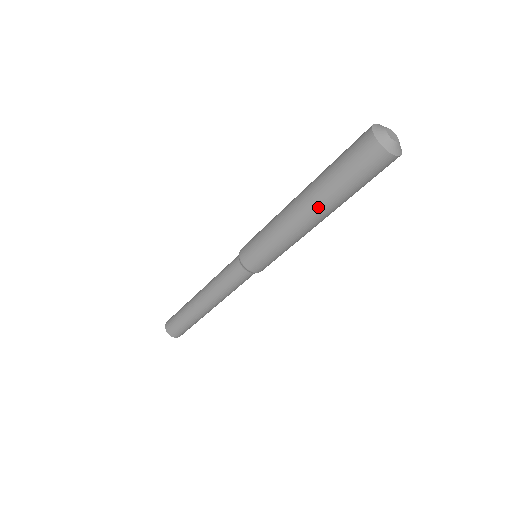
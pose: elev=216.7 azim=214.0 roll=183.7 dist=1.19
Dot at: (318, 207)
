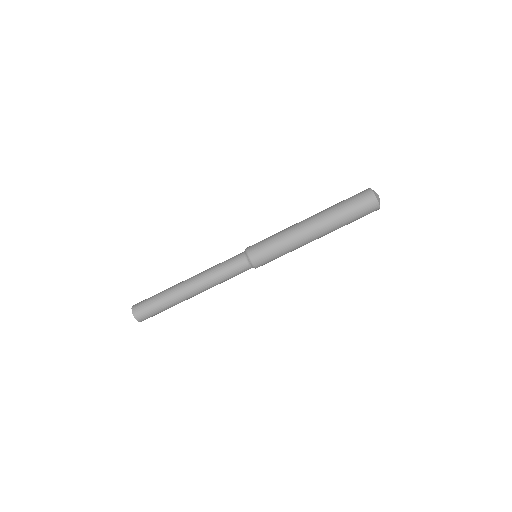
Dot at: (321, 216)
